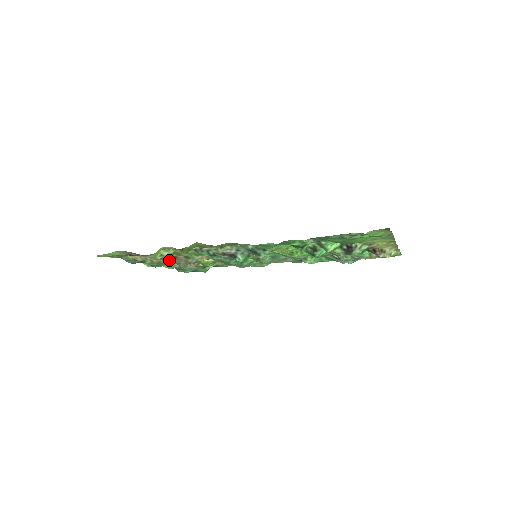
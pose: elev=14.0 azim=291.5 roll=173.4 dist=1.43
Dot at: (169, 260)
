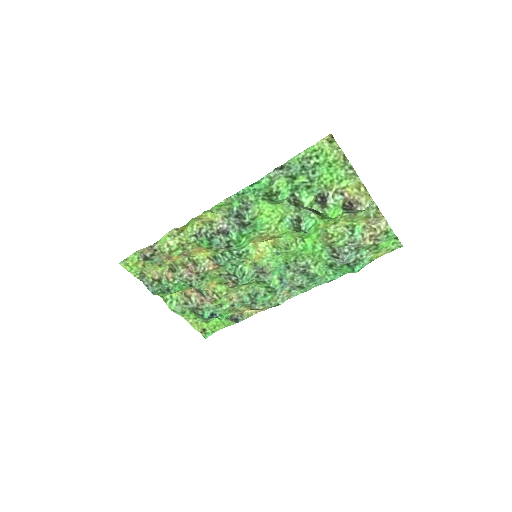
Dot at: (181, 273)
